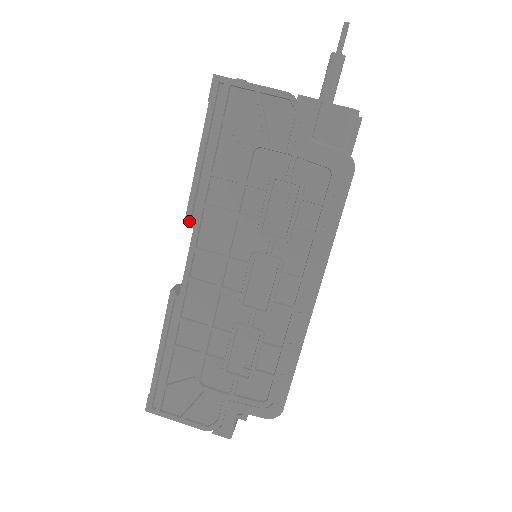
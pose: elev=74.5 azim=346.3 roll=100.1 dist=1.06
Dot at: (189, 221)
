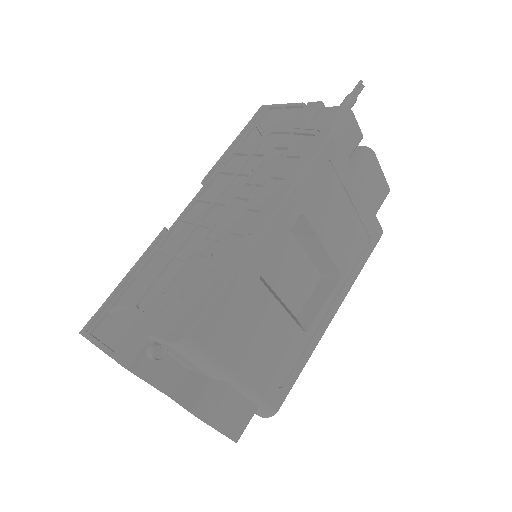
Dot at: (204, 181)
